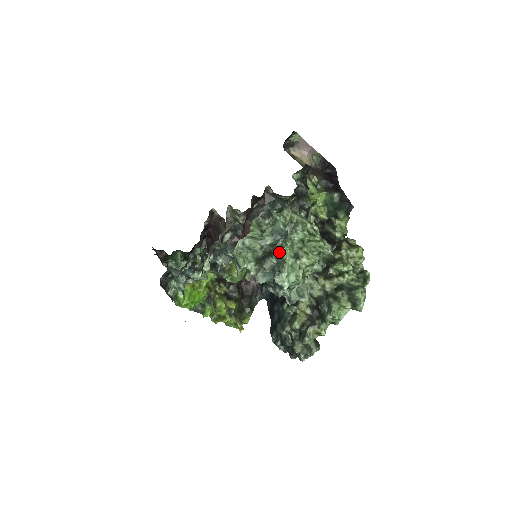
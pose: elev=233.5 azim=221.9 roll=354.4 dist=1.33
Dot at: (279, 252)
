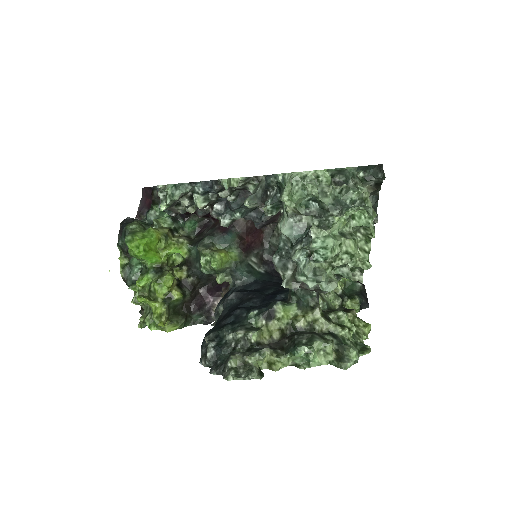
Dot at: occluded
